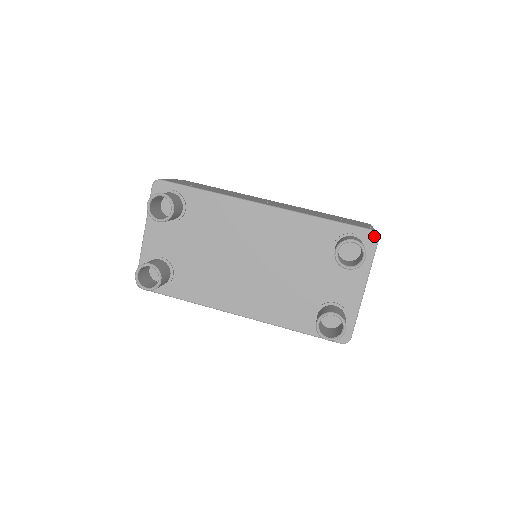
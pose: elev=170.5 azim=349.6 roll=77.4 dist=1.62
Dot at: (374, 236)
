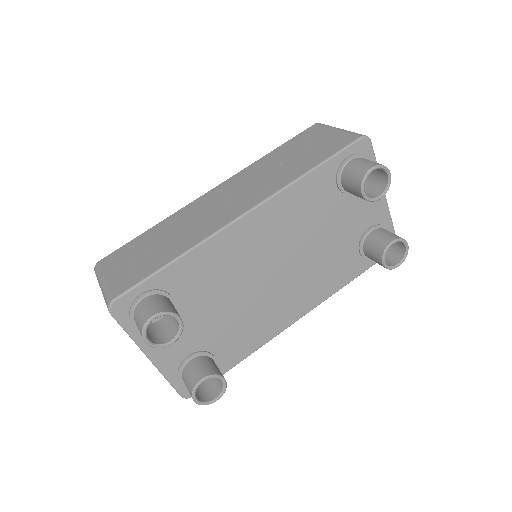
Dot at: (366, 142)
